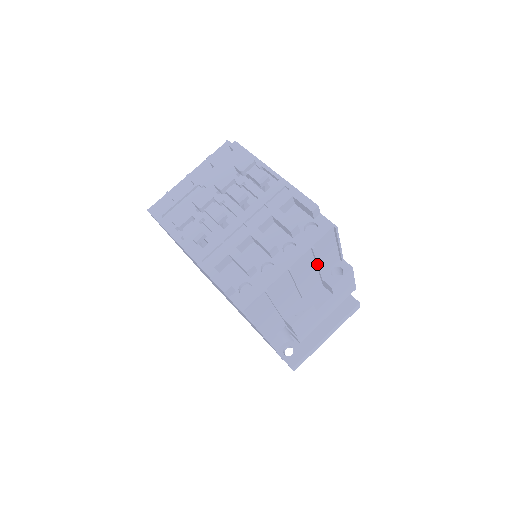
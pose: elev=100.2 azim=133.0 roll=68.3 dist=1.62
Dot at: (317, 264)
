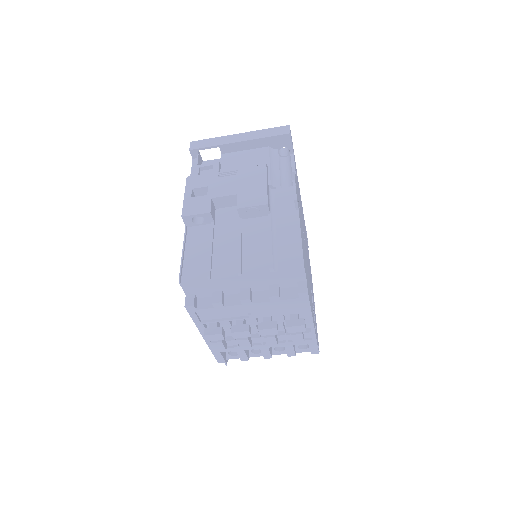
Dot at: occluded
